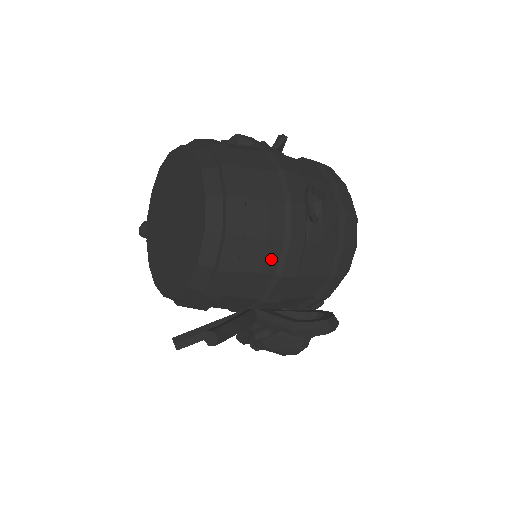
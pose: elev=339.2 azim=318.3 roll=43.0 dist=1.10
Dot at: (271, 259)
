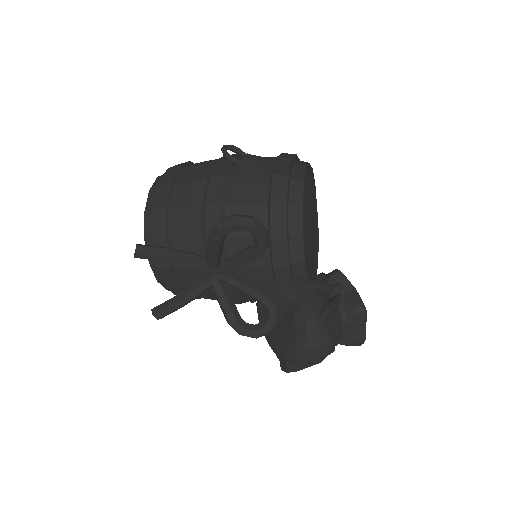
Dot at: (197, 195)
